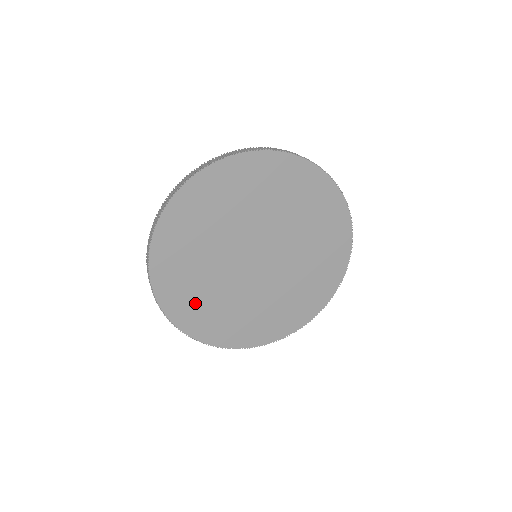
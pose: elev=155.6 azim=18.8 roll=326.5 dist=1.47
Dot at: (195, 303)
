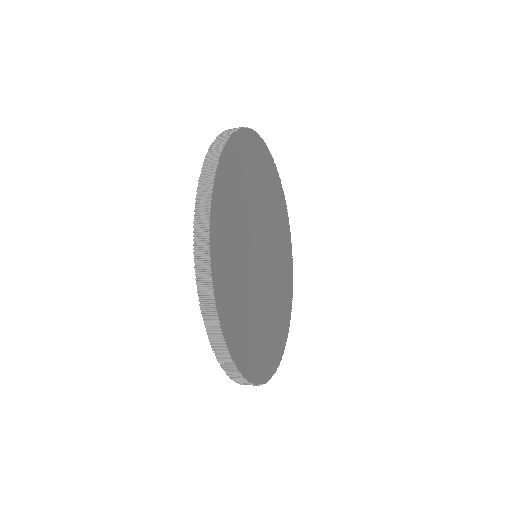
Dot at: (243, 327)
